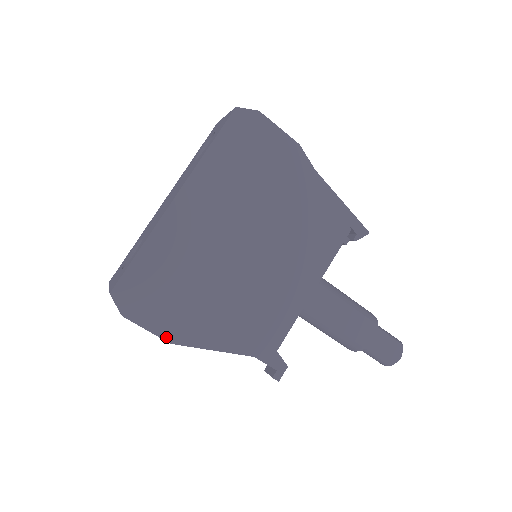
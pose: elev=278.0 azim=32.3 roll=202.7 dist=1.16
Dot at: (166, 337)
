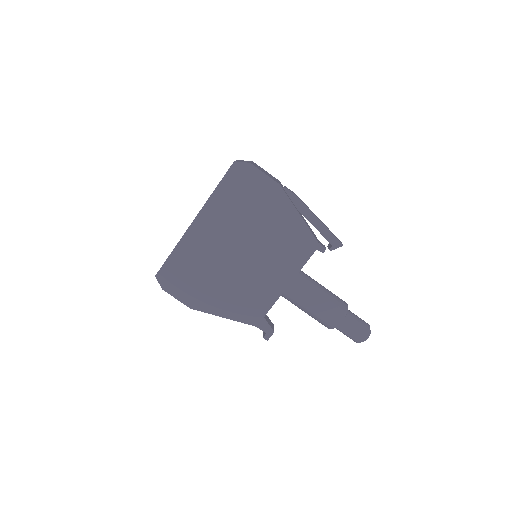
Dot at: (188, 304)
